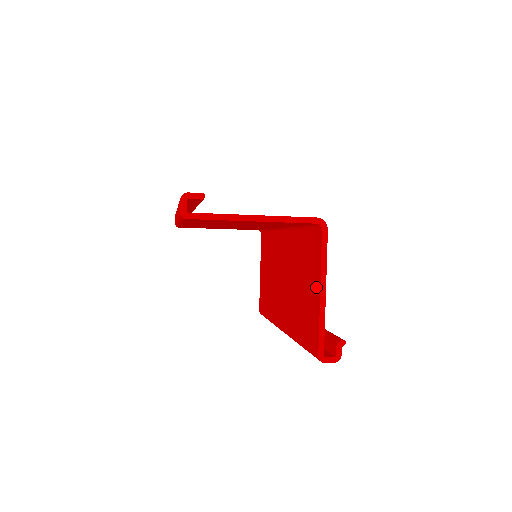
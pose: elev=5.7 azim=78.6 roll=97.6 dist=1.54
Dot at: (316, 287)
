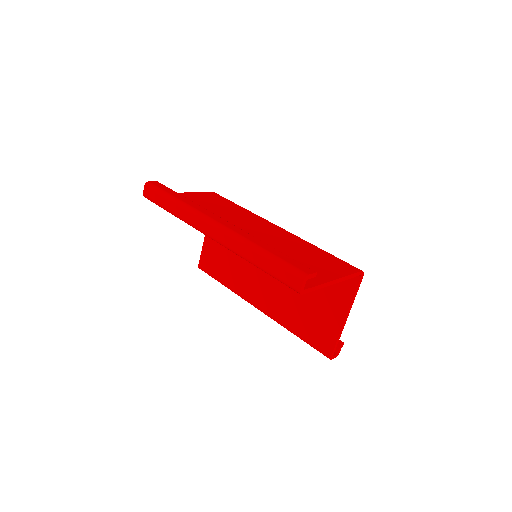
Dot at: (339, 312)
